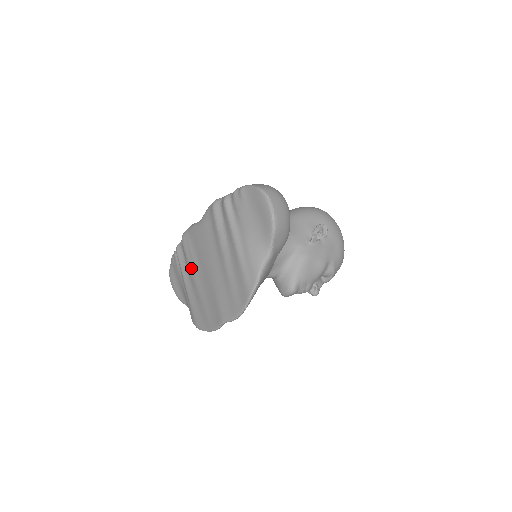
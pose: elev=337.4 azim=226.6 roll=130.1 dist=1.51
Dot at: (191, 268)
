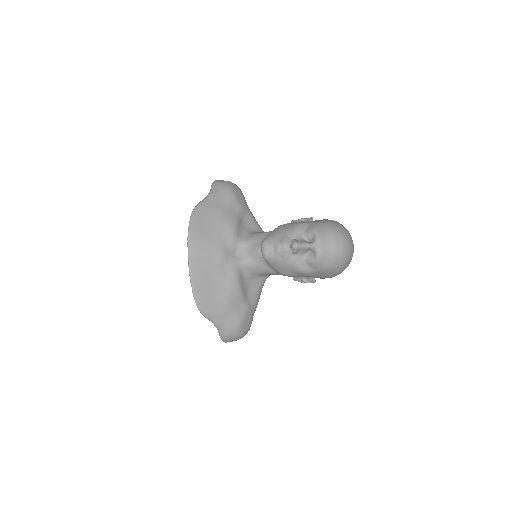
Dot at: occluded
